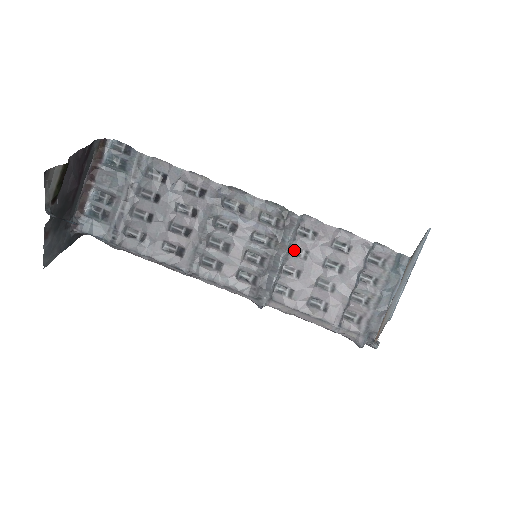
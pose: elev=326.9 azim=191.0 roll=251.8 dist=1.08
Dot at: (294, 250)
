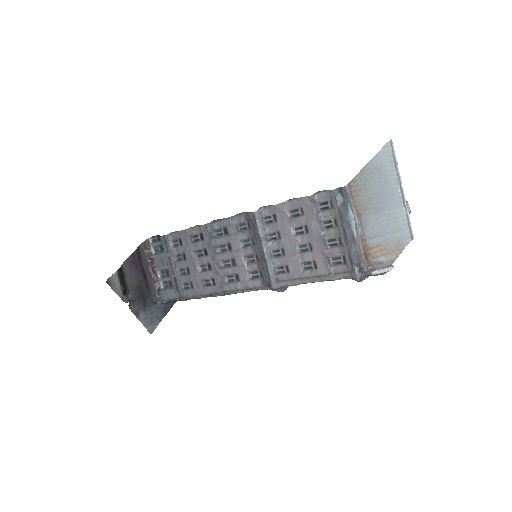
Dot at: (270, 237)
